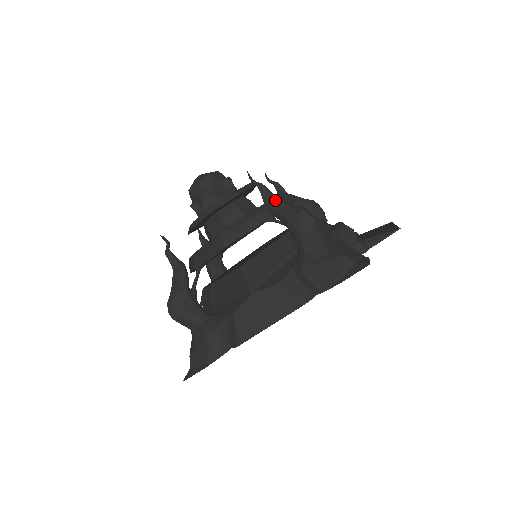
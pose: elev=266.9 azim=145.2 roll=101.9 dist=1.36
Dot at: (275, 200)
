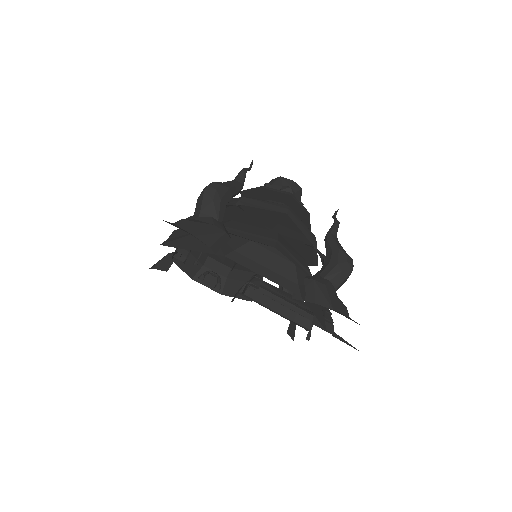
Dot at: (337, 238)
